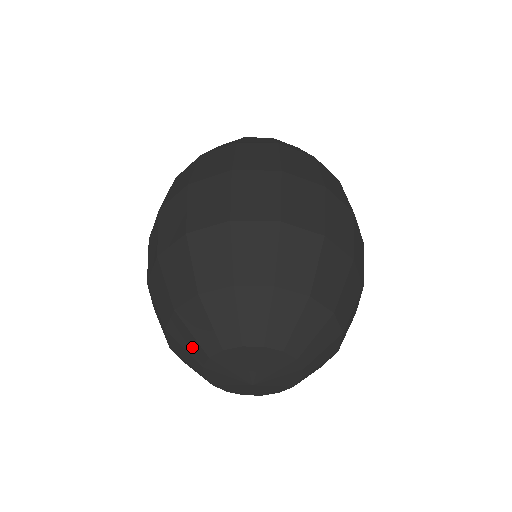
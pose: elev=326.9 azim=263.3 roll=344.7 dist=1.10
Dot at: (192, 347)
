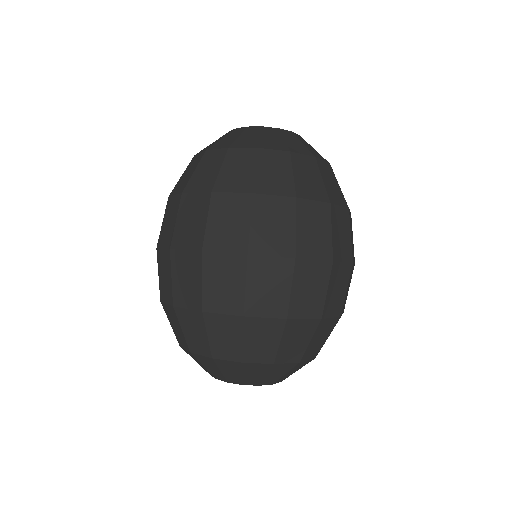
Dot at: (203, 367)
